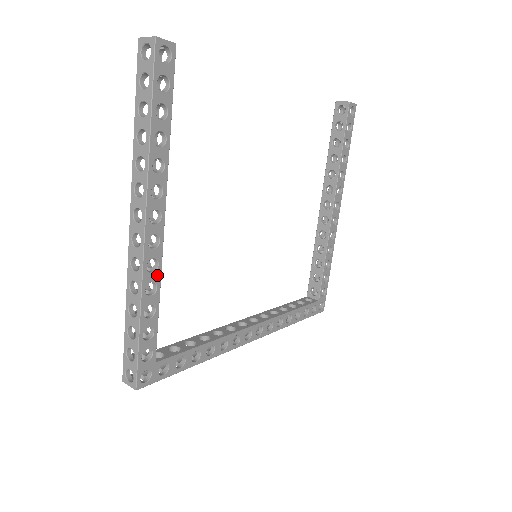
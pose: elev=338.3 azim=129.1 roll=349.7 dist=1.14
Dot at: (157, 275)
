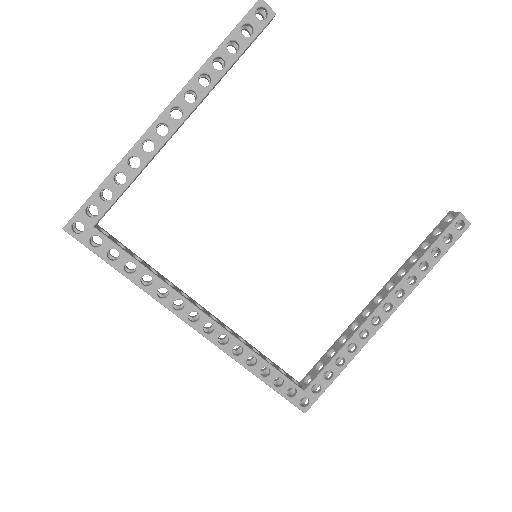
Dot at: (147, 157)
